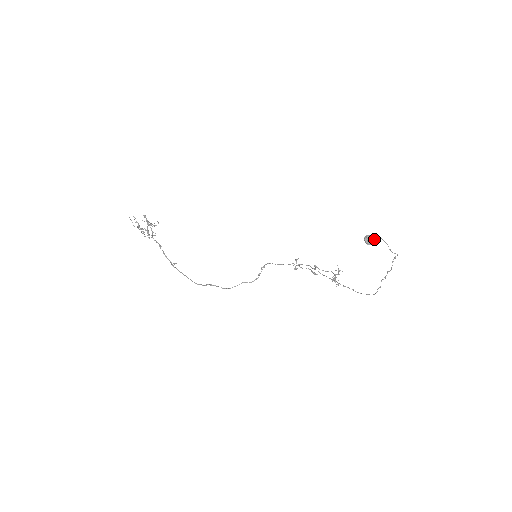
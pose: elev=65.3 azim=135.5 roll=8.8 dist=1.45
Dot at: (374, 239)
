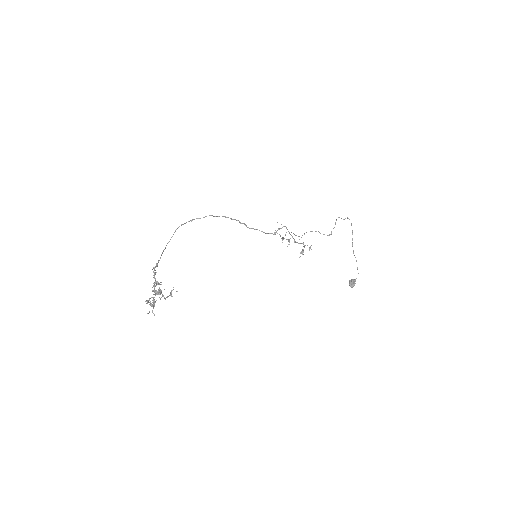
Dot at: (355, 283)
